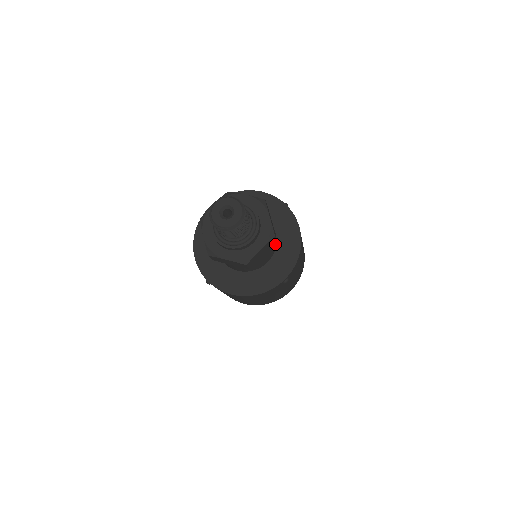
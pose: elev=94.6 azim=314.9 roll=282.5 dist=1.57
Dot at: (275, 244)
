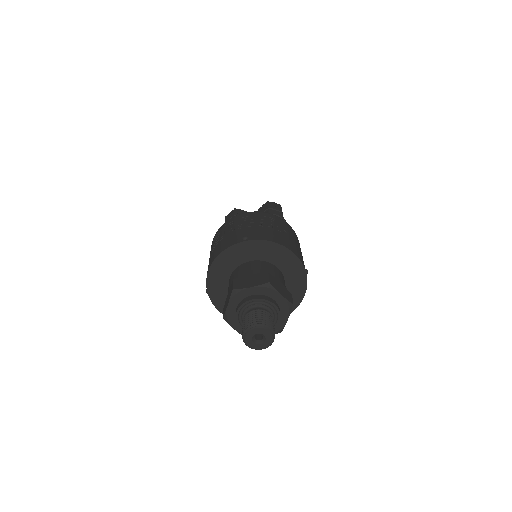
Dot at: occluded
